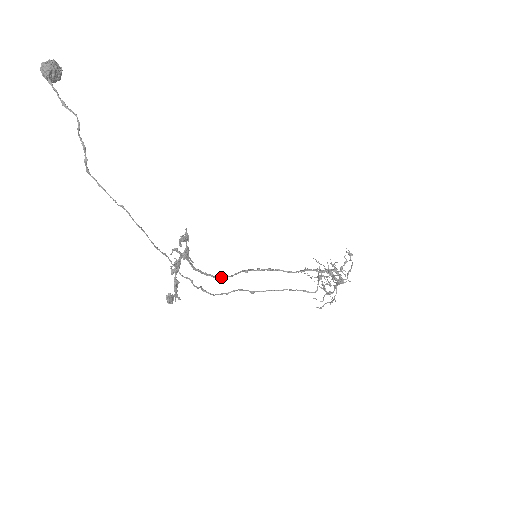
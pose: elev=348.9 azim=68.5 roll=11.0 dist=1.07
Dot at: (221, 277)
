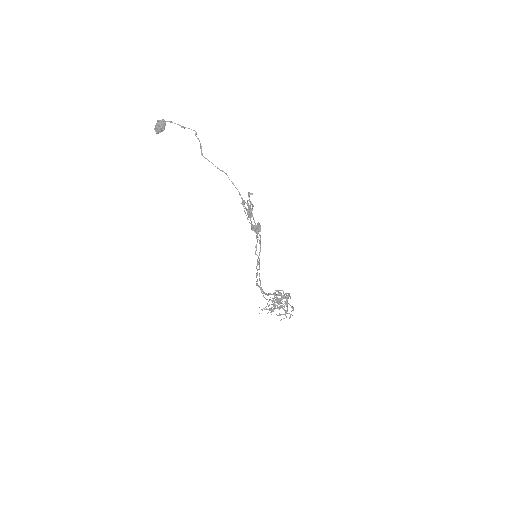
Dot at: (260, 243)
